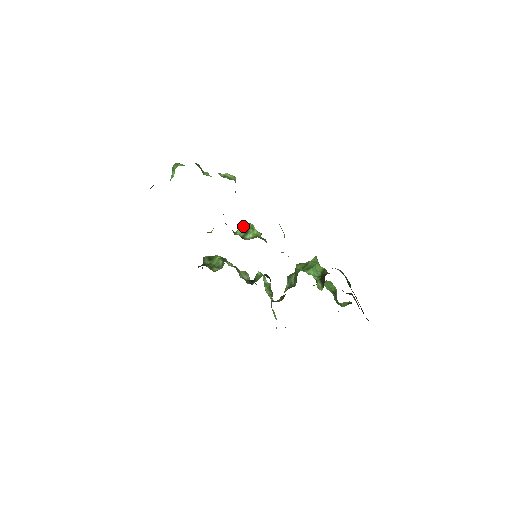
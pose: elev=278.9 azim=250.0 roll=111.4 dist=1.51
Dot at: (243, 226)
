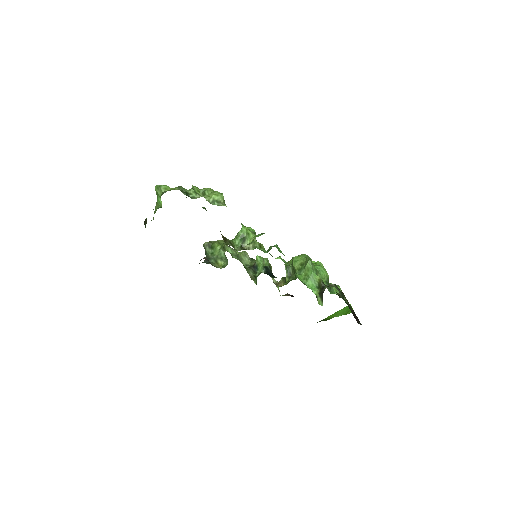
Dot at: (239, 234)
